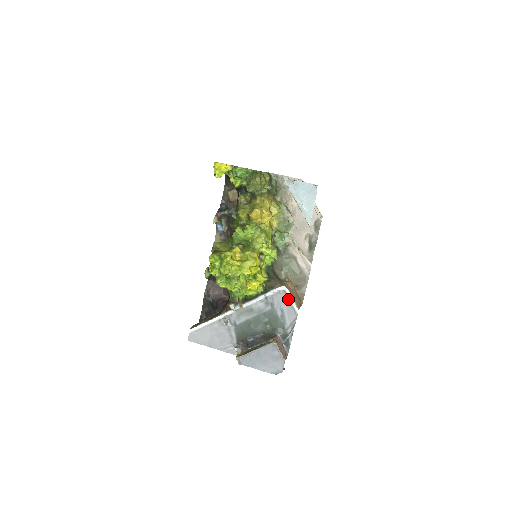
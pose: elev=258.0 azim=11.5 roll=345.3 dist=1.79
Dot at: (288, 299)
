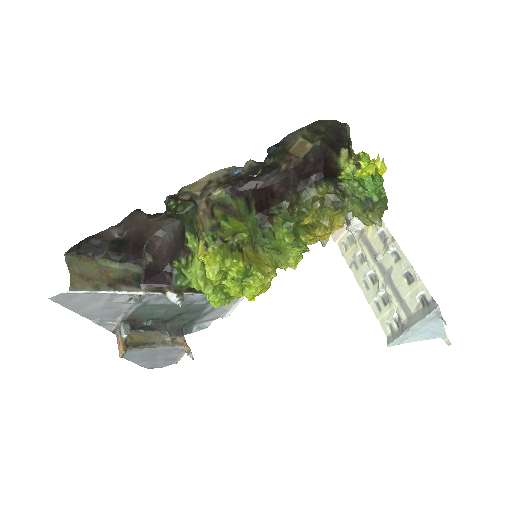
Dot at: (231, 303)
